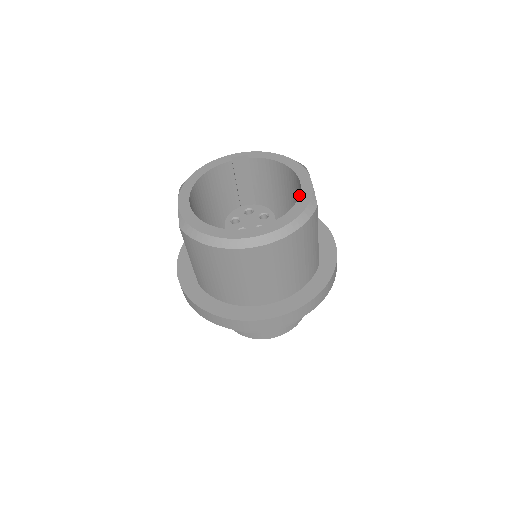
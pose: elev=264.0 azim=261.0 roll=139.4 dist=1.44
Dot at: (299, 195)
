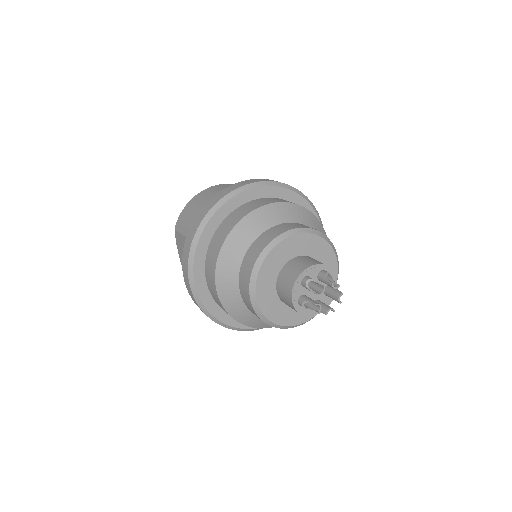
Dot at: occluded
